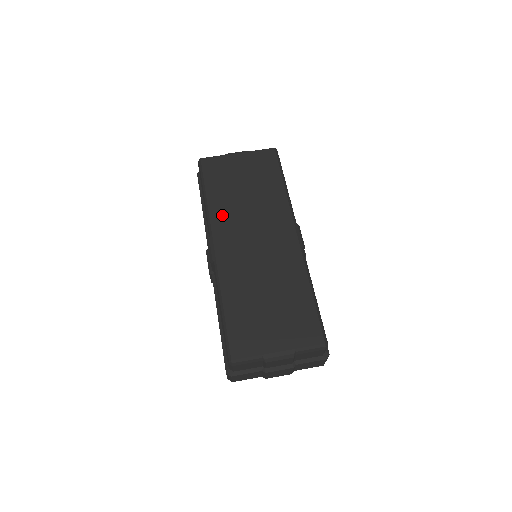
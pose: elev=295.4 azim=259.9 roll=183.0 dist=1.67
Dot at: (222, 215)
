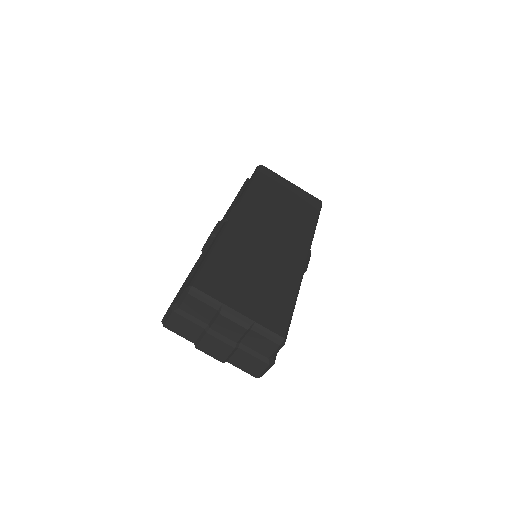
Dot at: (255, 202)
